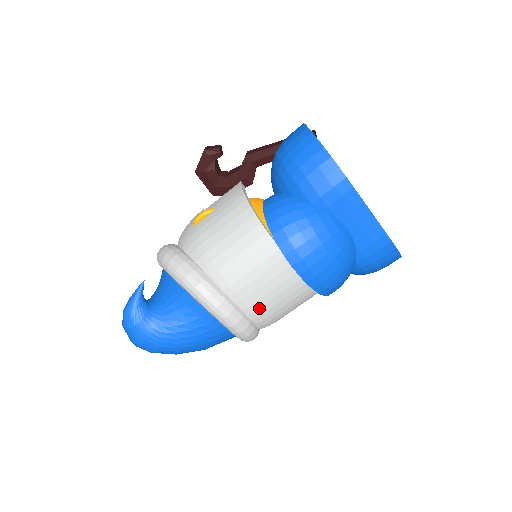
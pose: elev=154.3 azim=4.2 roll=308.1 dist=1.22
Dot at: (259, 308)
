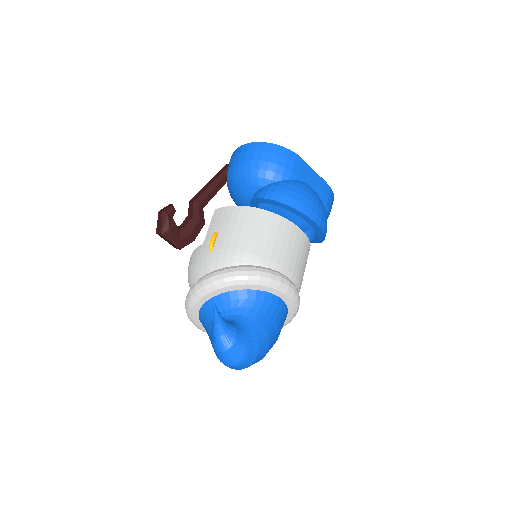
Dot at: (297, 273)
